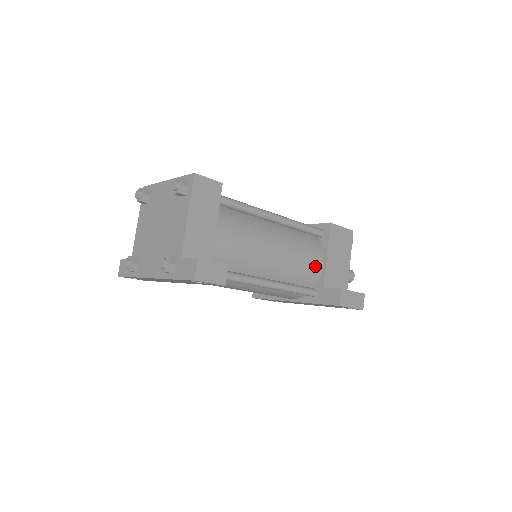
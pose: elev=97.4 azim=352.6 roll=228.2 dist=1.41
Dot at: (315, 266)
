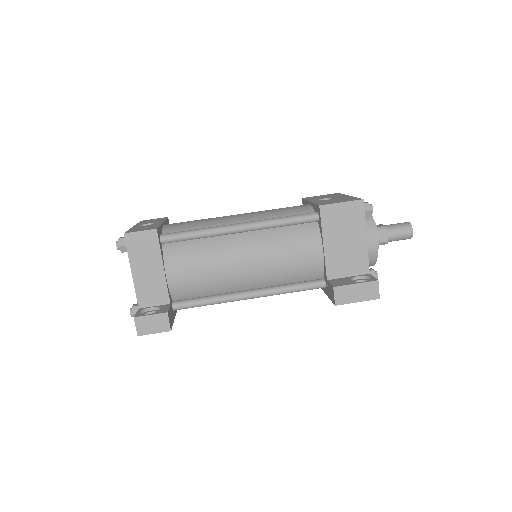
Dot at: (310, 260)
